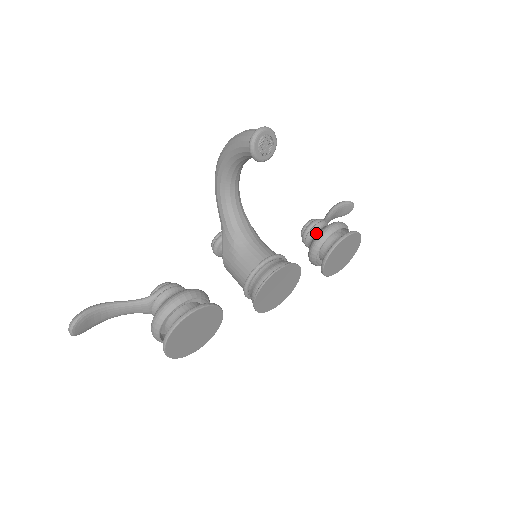
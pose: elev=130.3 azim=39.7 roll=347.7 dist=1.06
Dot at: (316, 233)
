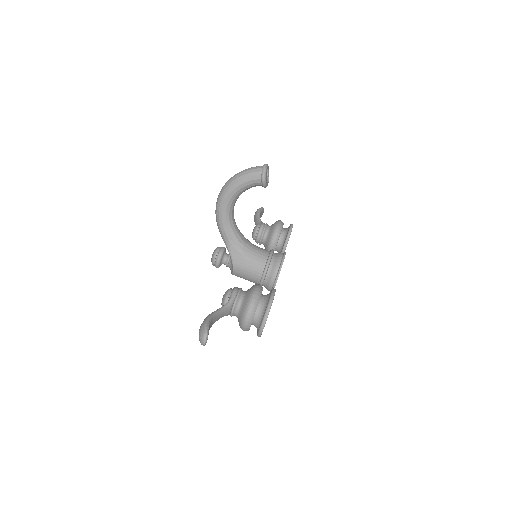
Dot at: (268, 232)
